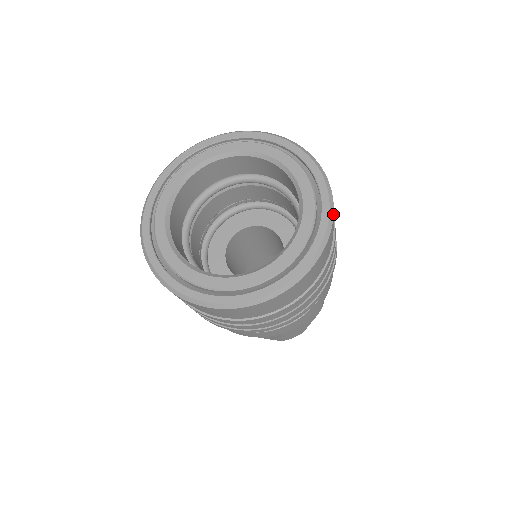
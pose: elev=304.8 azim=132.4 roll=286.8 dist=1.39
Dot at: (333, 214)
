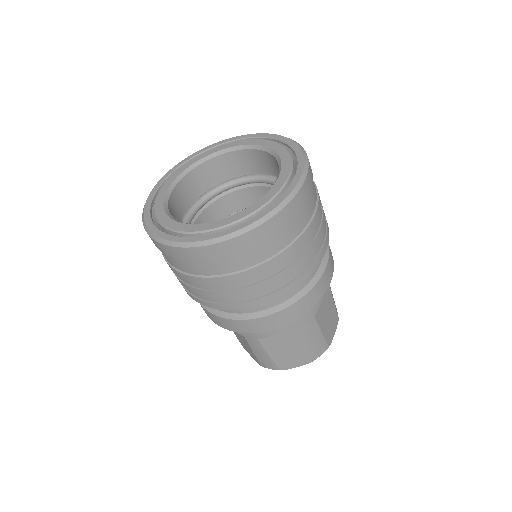
Dot at: (305, 151)
